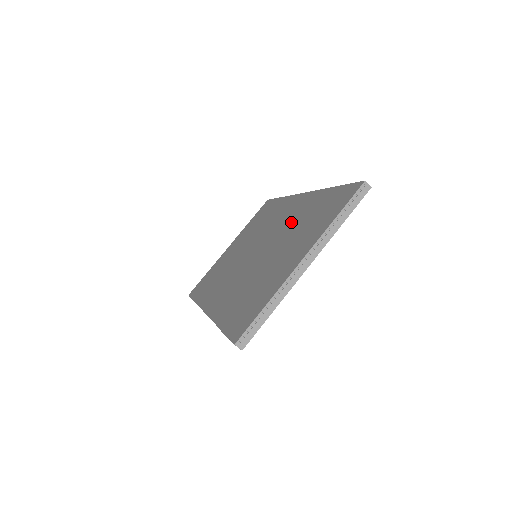
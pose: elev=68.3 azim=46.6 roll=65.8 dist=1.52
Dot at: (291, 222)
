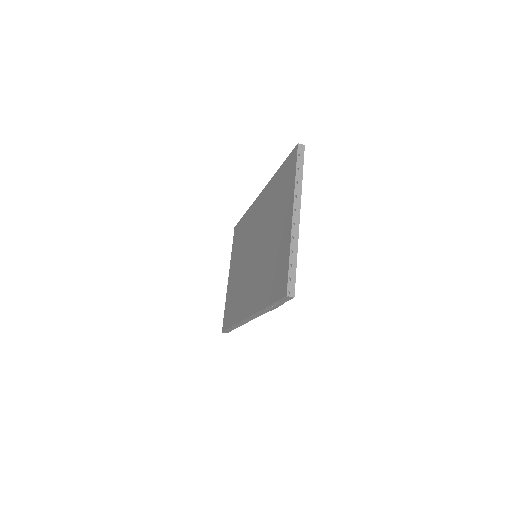
Dot at: (266, 213)
